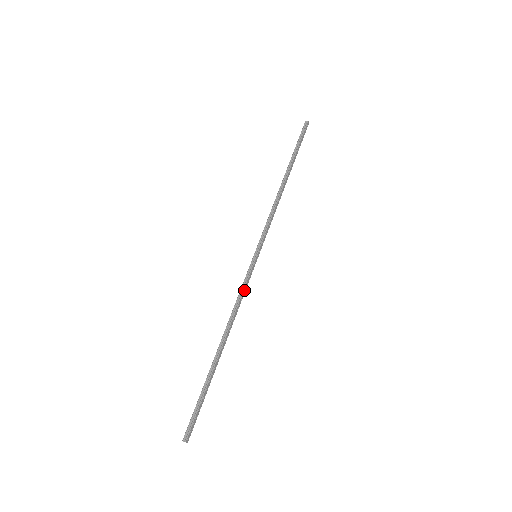
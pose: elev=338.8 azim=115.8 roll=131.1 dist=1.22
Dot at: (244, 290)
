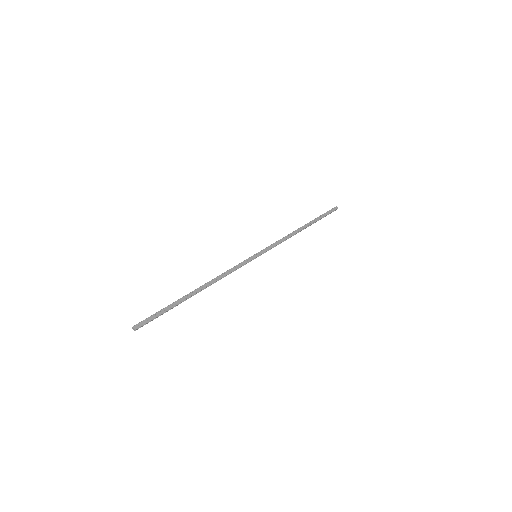
Dot at: (235, 268)
